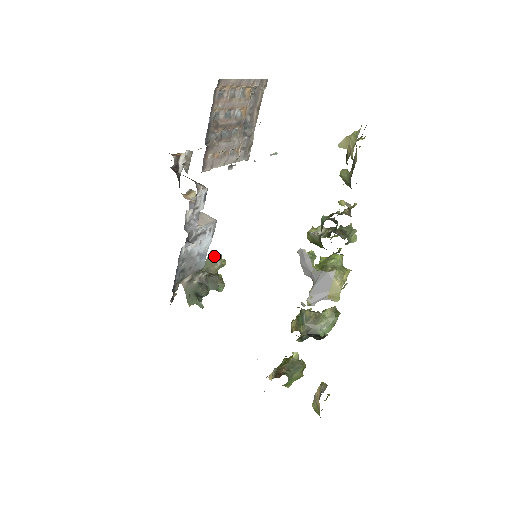
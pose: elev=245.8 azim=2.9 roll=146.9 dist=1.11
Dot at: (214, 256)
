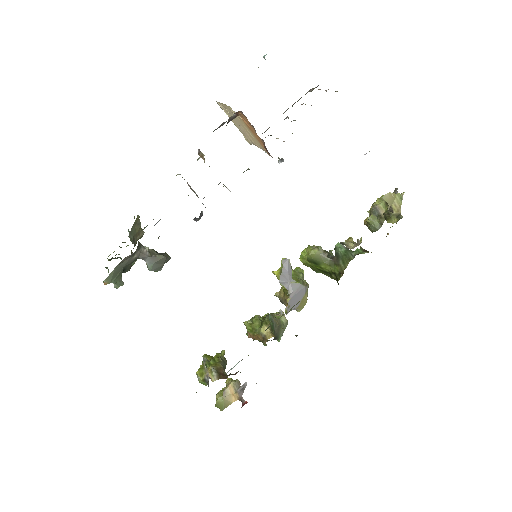
Dot at: (139, 223)
